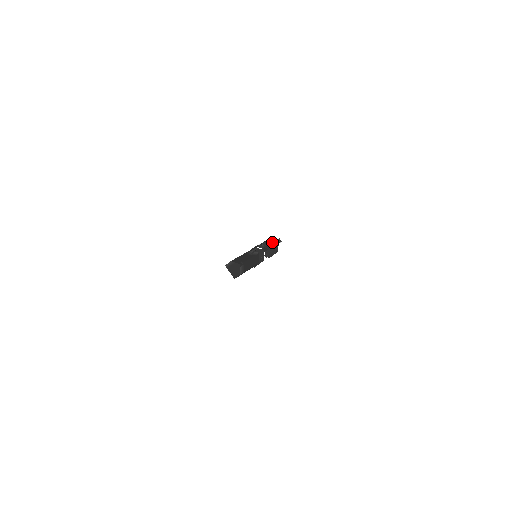
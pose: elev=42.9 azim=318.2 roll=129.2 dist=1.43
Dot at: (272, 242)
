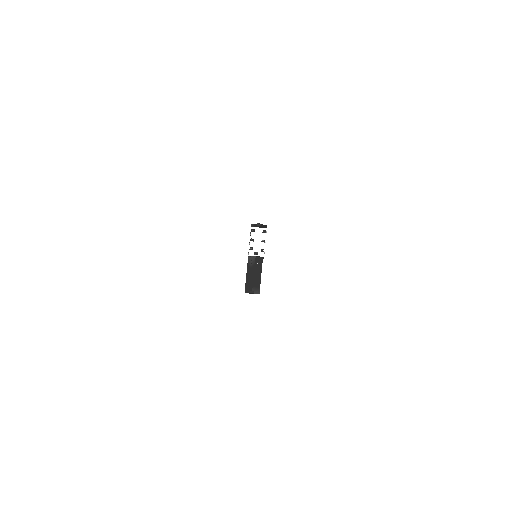
Dot at: (256, 224)
